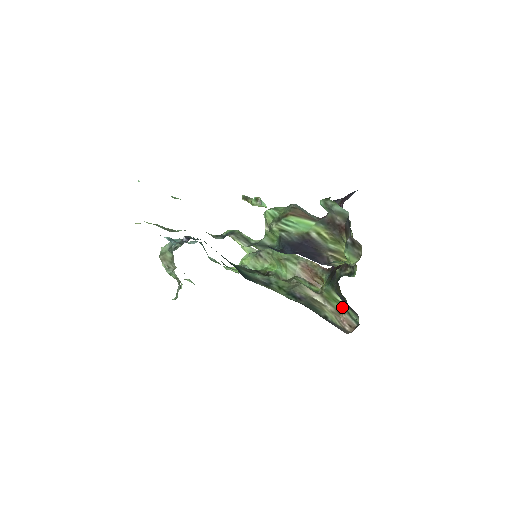
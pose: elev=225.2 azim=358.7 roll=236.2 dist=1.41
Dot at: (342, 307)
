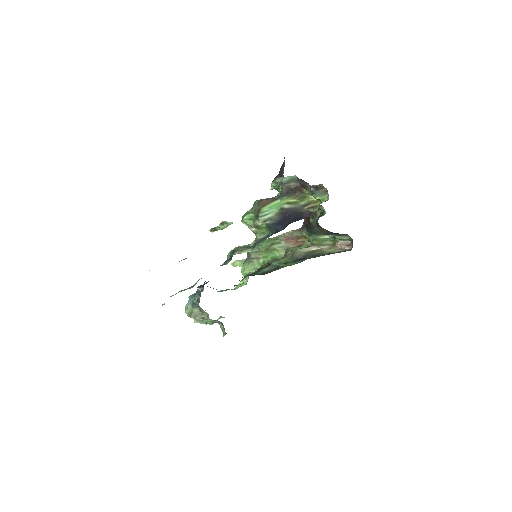
Dot at: (332, 240)
